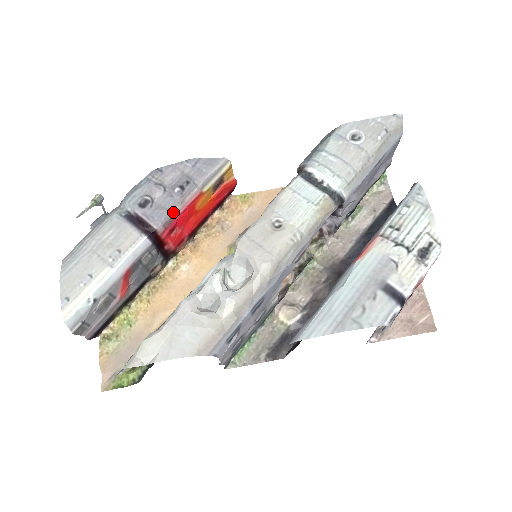
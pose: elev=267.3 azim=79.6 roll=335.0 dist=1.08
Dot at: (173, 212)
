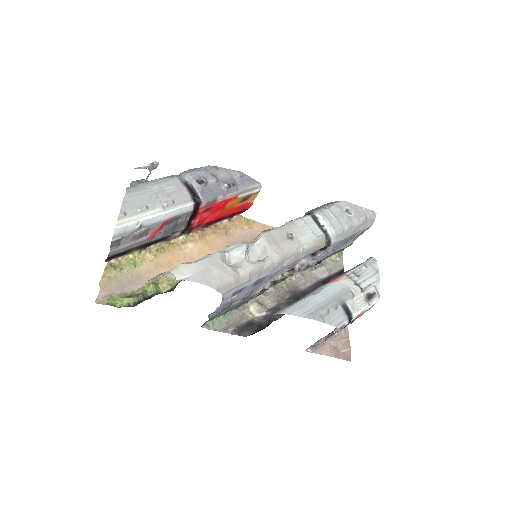
Dot at: (217, 198)
